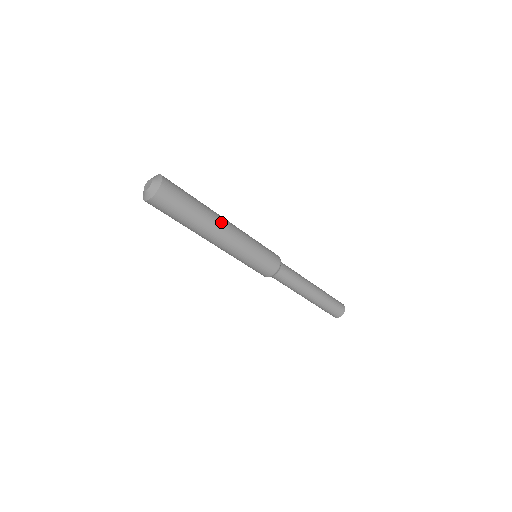
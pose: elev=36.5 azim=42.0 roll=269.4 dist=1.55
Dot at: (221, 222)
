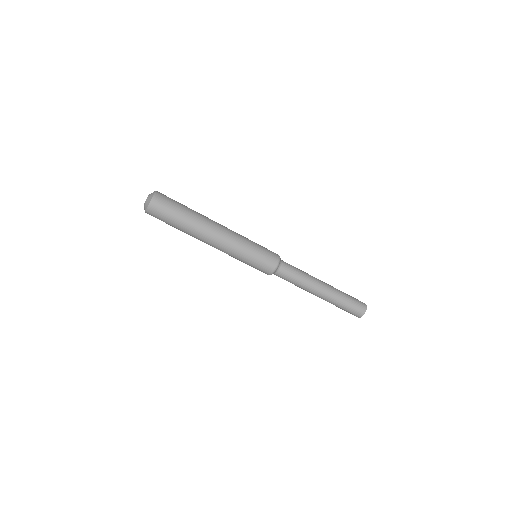
Dot at: (212, 224)
